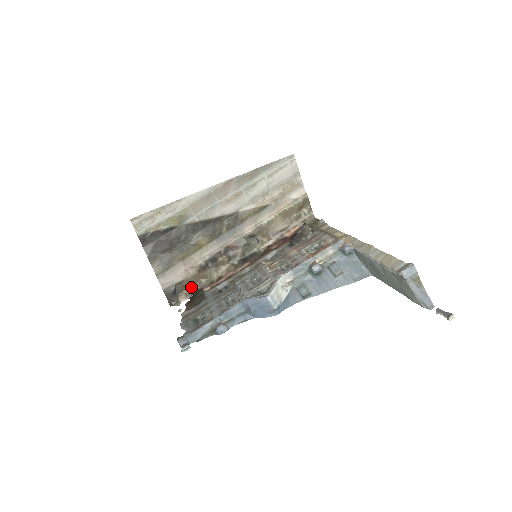
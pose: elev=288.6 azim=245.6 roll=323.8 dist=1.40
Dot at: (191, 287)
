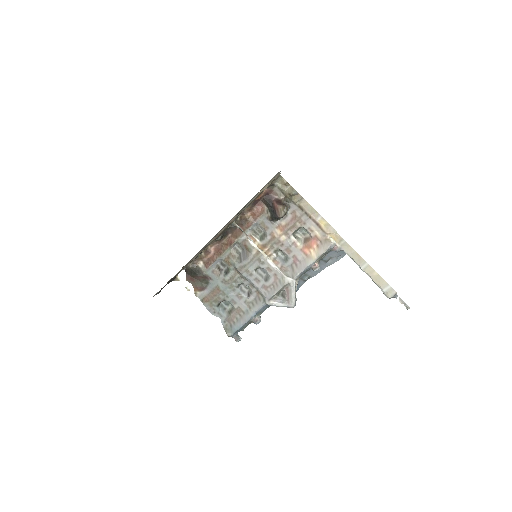
Dot at: occluded
